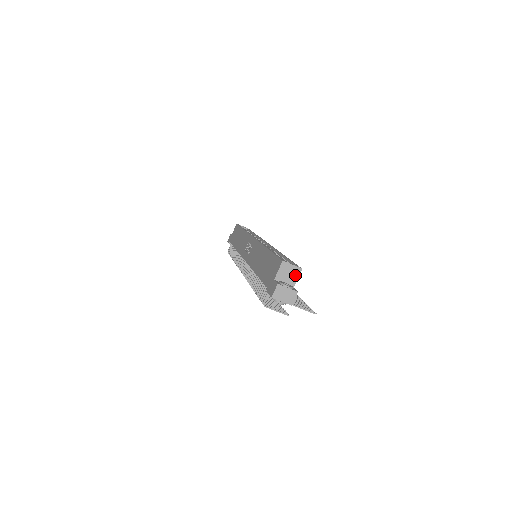
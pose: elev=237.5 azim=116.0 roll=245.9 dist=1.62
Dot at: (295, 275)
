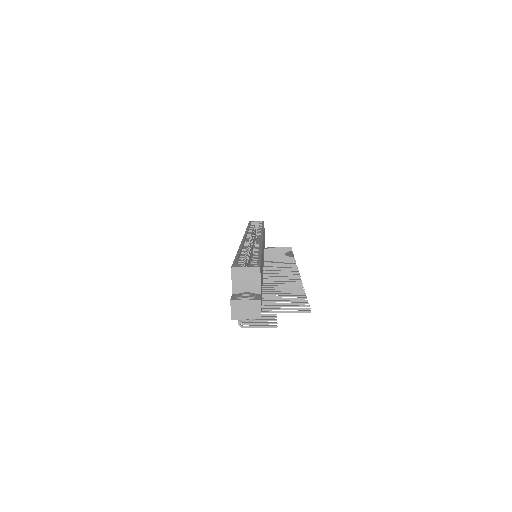
Dot at: (255, 278)
